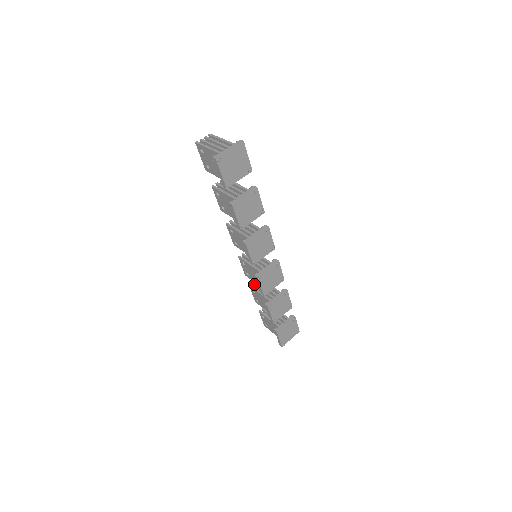
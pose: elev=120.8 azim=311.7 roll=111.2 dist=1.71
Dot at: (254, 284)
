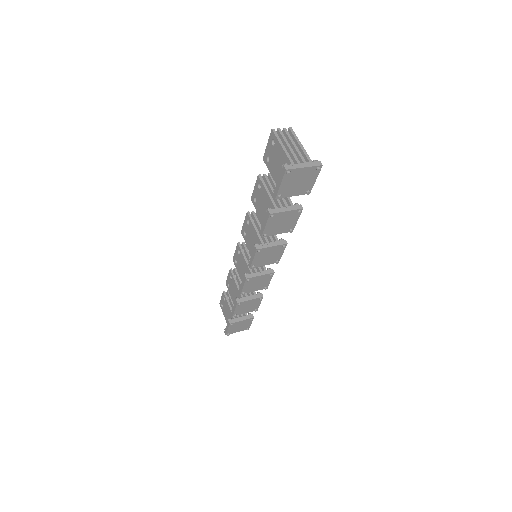
Dot at: (235, 270)
